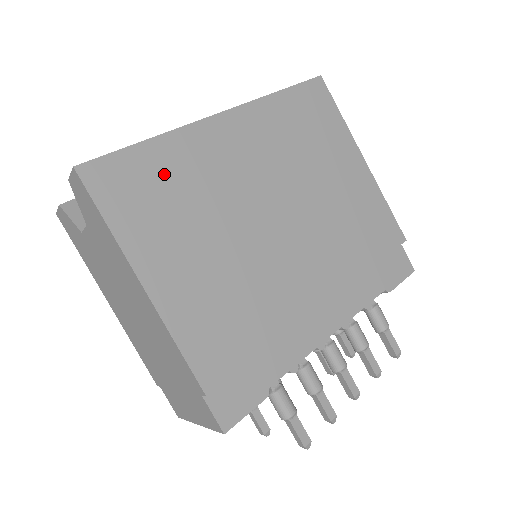
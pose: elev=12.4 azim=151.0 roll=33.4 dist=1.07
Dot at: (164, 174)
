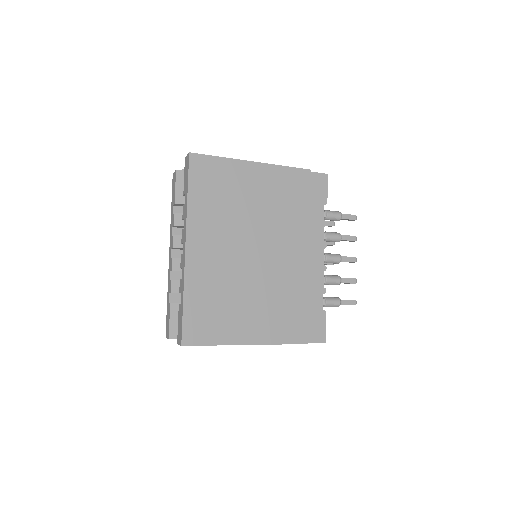
Dot at: (204, 302)
